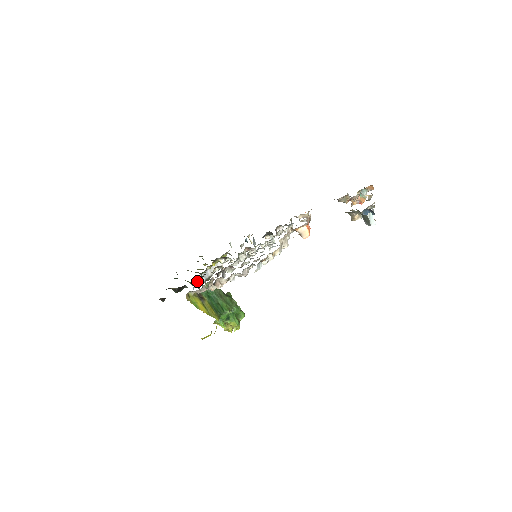
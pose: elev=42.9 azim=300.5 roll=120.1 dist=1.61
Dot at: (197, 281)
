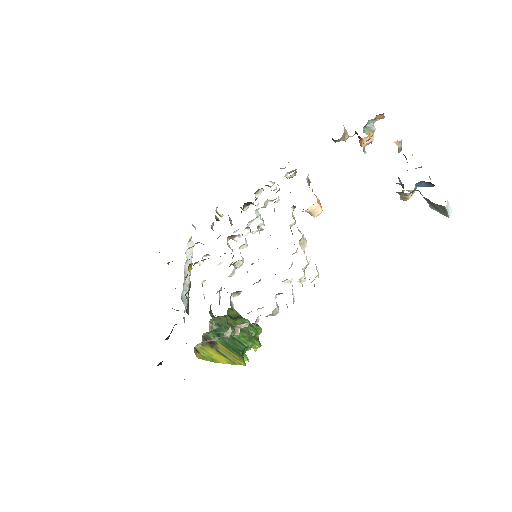
Dot at: (186, 311)
